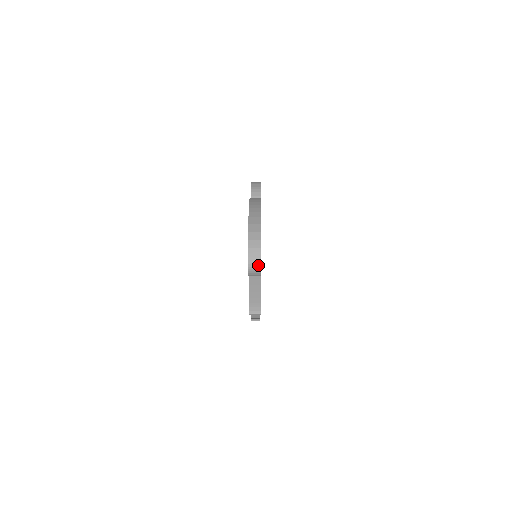
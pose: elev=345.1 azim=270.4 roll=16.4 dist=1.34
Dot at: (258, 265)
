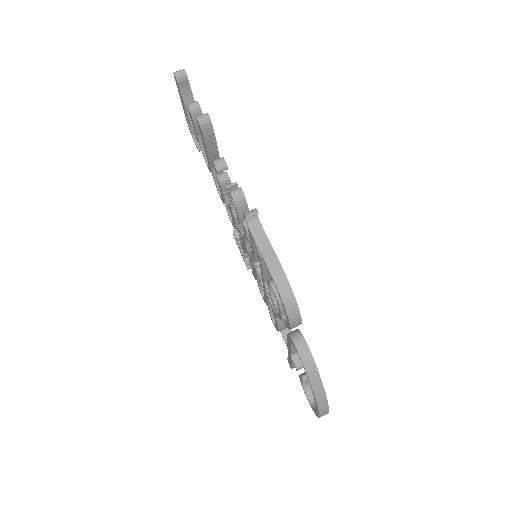
Dot at: occluded
